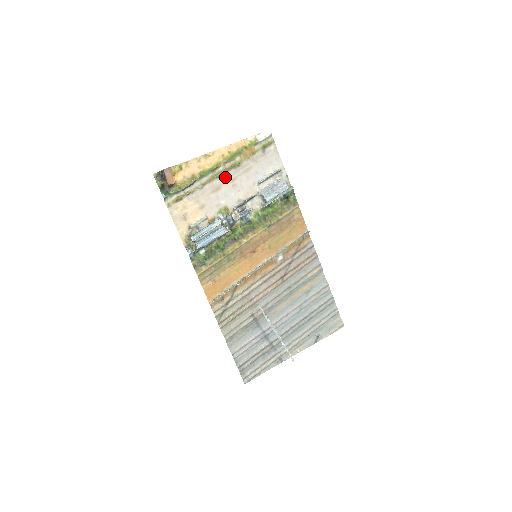
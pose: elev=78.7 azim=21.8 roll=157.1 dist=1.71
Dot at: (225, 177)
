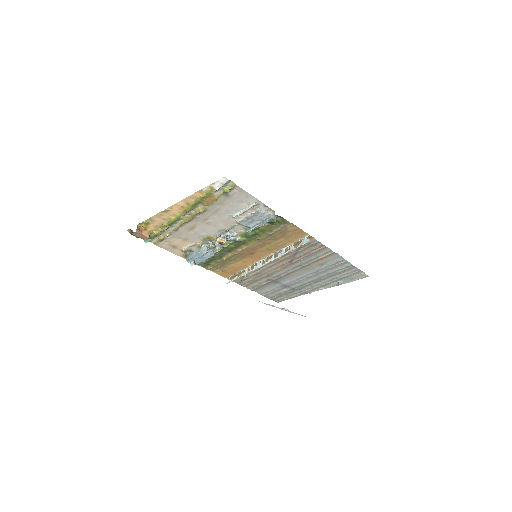
Dot at: (195, 220)
